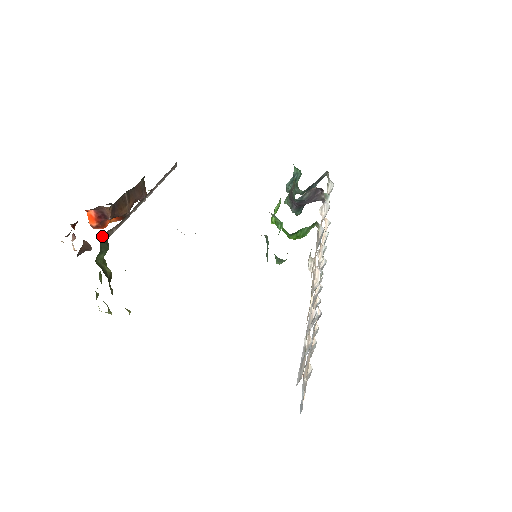
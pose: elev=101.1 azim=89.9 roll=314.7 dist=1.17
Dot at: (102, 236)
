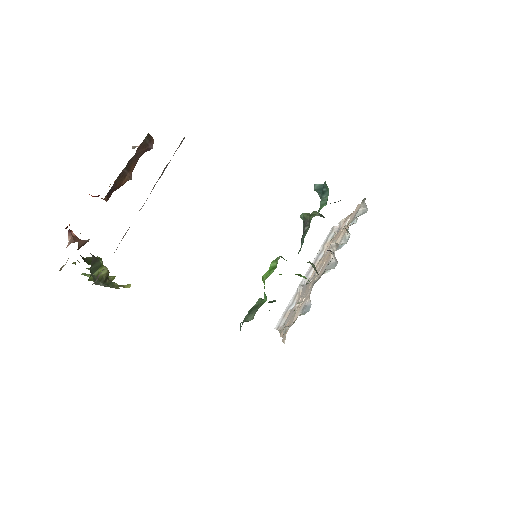
Dot at: (92, 261)
